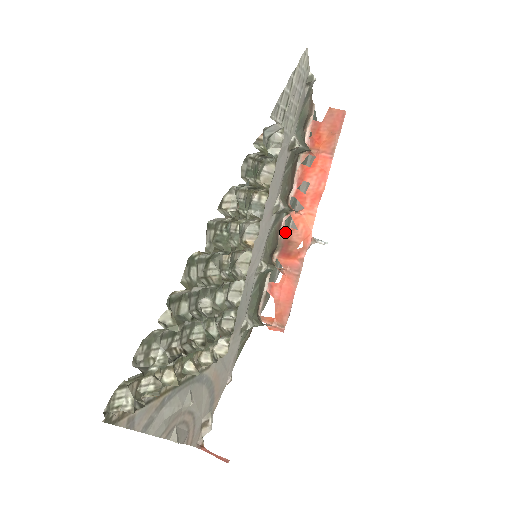
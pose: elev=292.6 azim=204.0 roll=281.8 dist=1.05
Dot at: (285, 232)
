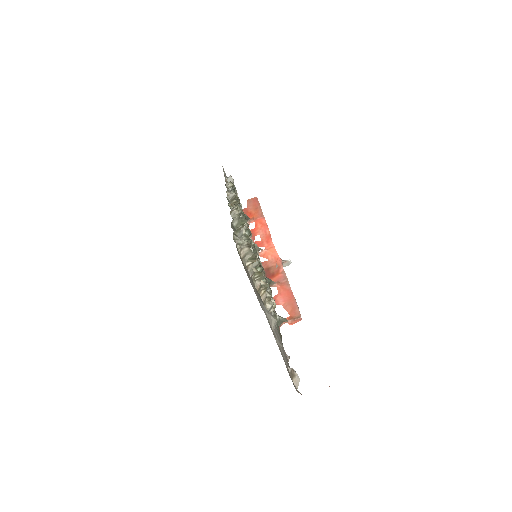
Dot at: occluded
